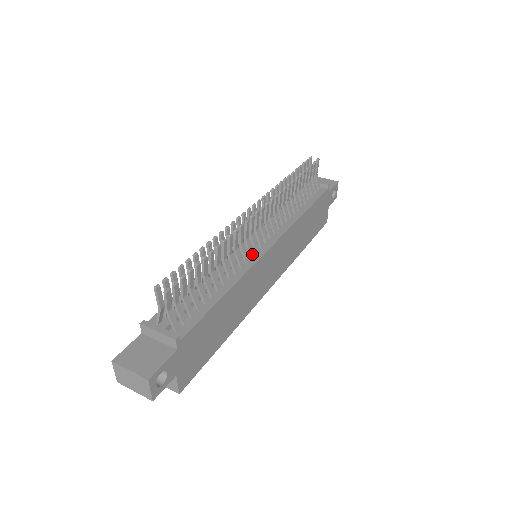
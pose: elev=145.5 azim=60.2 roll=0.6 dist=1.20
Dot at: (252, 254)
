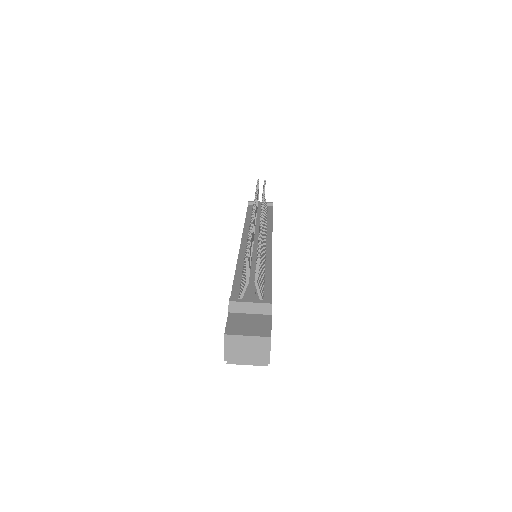
Dot at: (265, 248)
